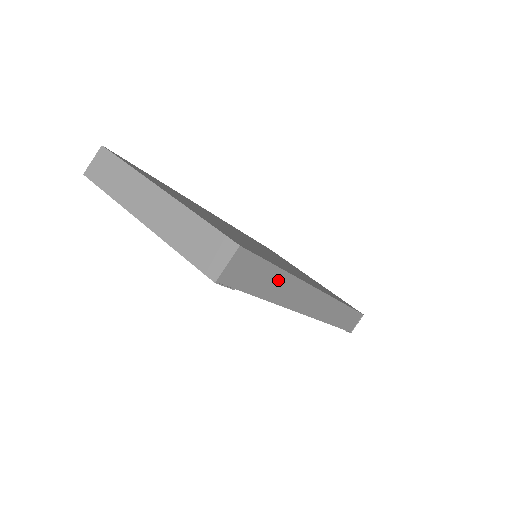
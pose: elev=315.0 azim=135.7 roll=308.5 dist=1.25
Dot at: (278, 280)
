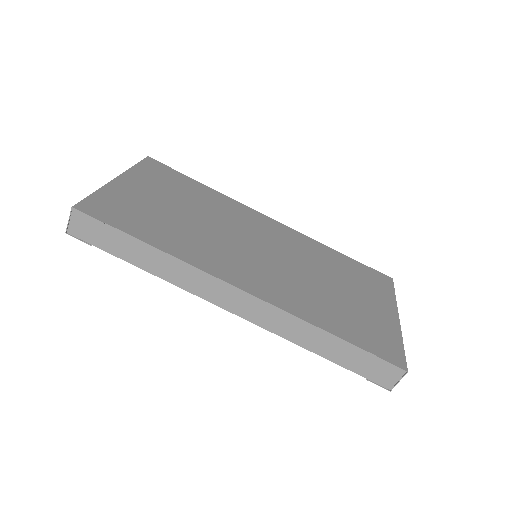
Dot at: (147, 253)
